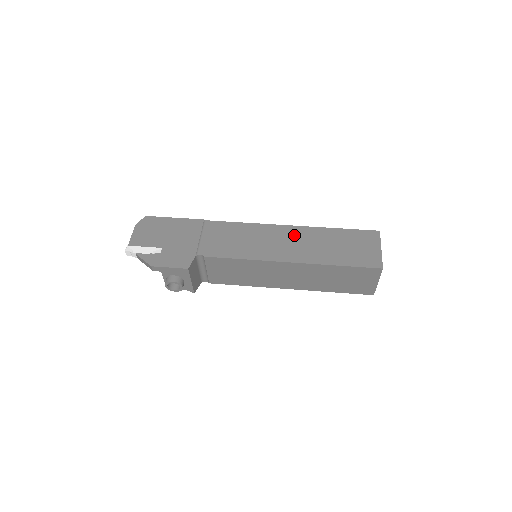
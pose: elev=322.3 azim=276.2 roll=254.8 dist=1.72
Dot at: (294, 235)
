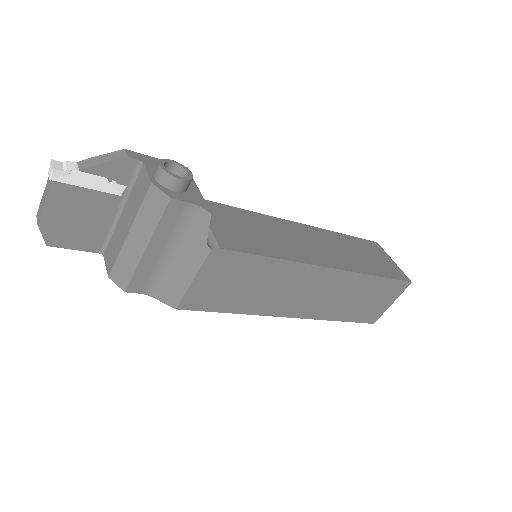
Dot at: occluded
